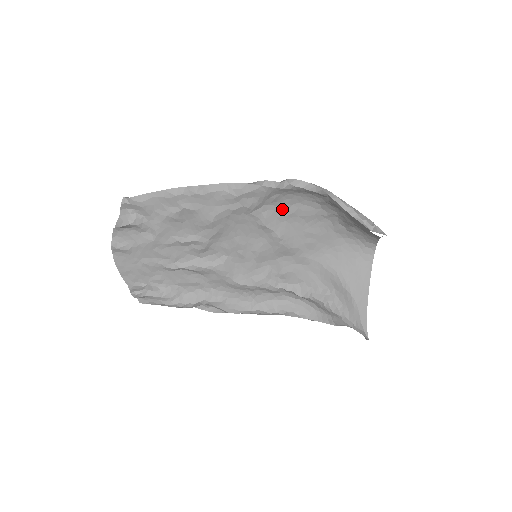
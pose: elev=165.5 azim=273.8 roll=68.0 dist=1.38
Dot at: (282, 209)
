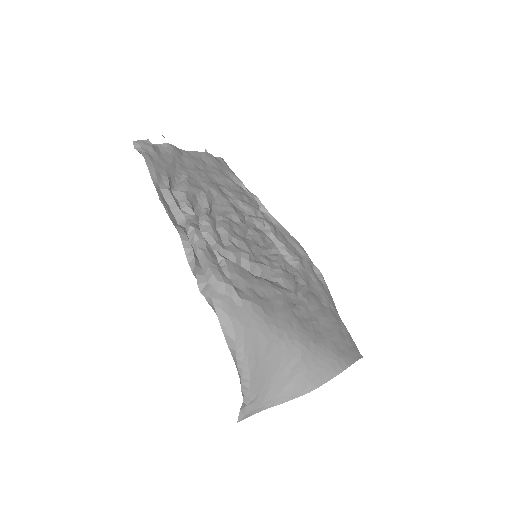
Dot at: (242, 282)
